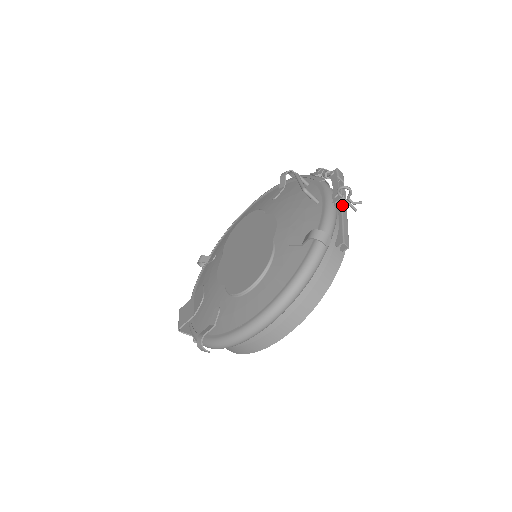
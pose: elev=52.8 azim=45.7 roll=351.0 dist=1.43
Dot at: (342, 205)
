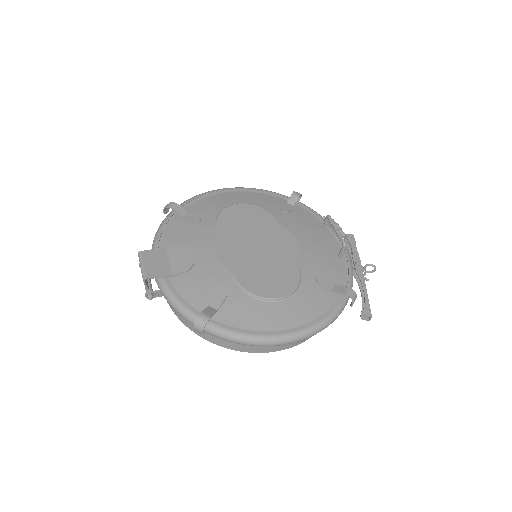
Dot at: occluded
